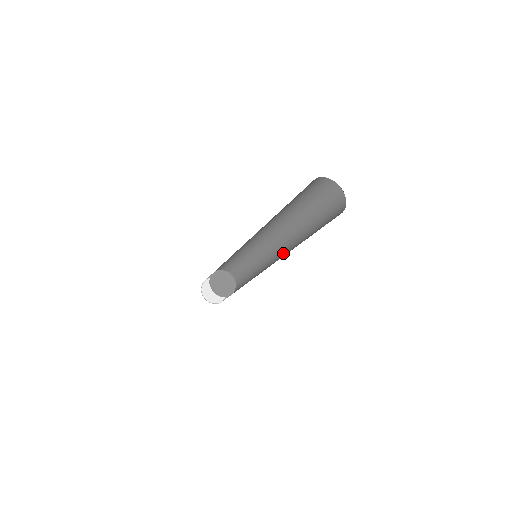
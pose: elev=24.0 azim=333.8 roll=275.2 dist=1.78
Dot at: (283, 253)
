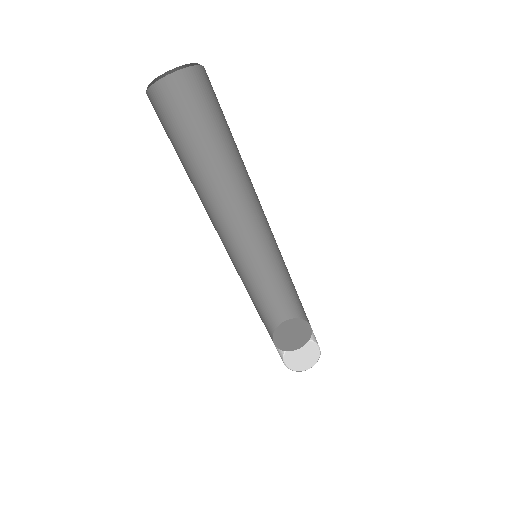
Dot at: occluded
